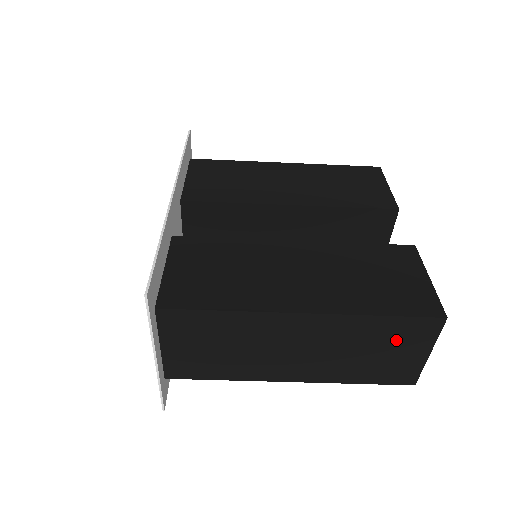
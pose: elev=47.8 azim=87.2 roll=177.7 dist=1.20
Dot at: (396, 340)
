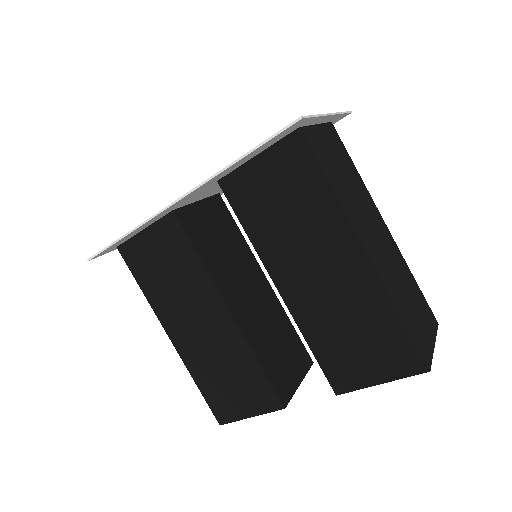
Dot at: (420, 307)
